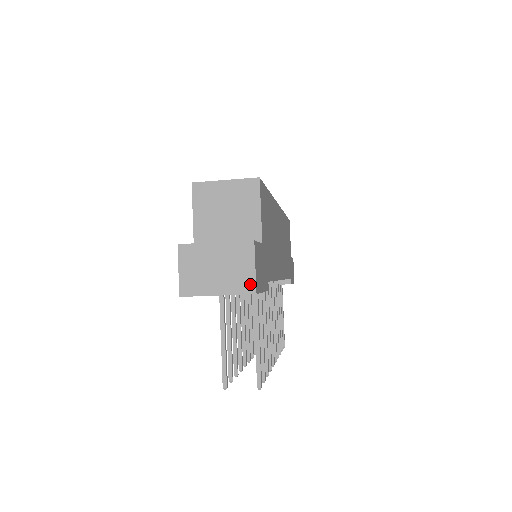
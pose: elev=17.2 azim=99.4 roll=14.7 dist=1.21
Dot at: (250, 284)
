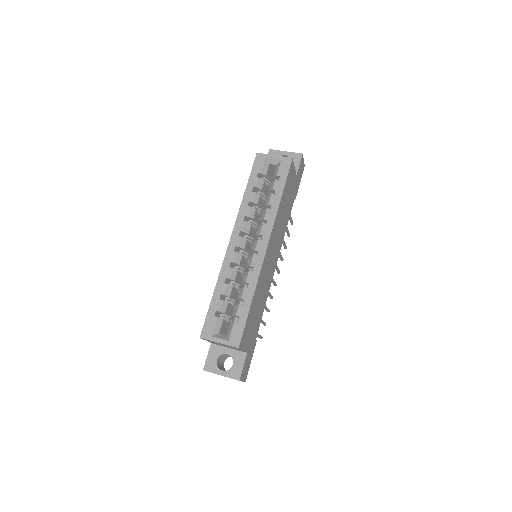
Dot at: occluded
